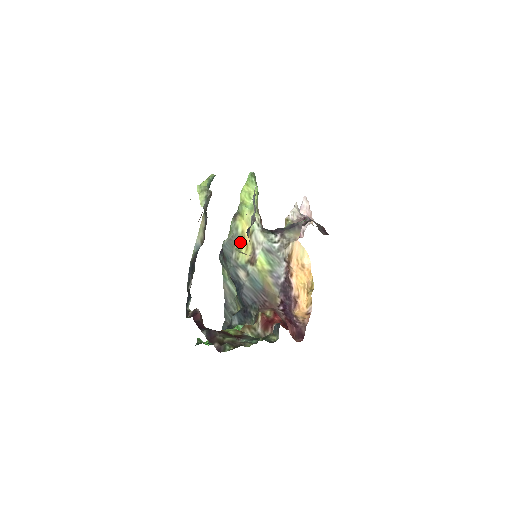
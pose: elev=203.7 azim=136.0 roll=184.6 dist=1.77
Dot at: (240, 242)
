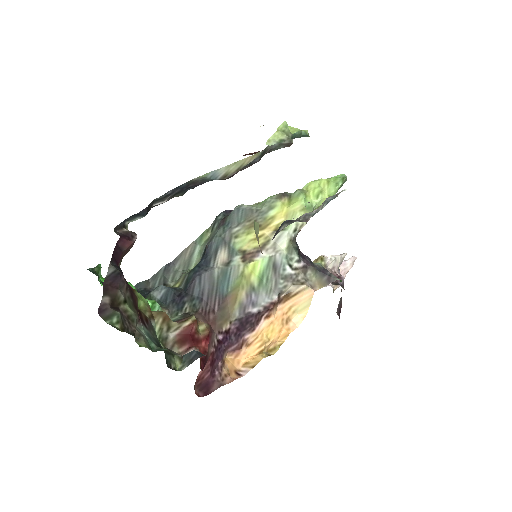
Dot at: occluded
